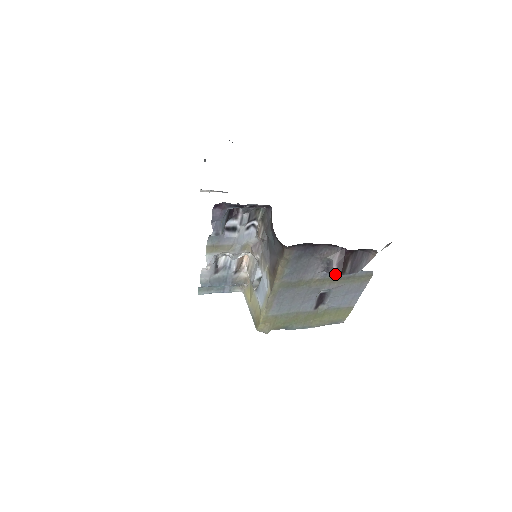
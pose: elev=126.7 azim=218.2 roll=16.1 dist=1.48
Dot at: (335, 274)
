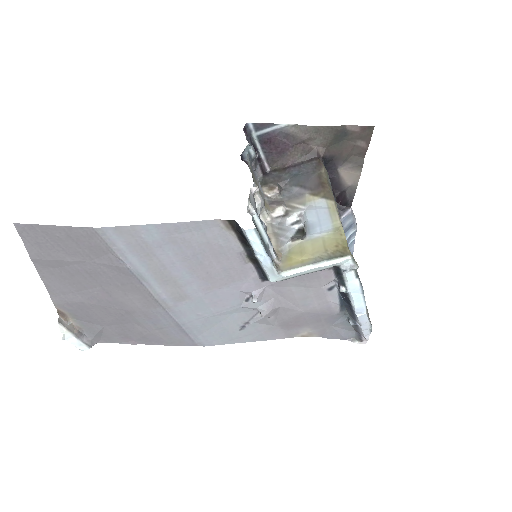
Dot at: (352, 211)
